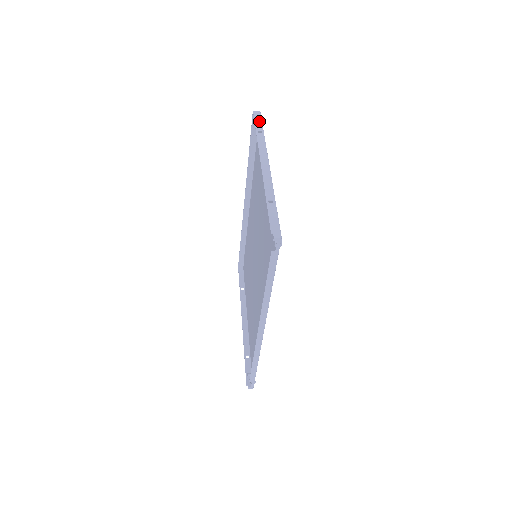
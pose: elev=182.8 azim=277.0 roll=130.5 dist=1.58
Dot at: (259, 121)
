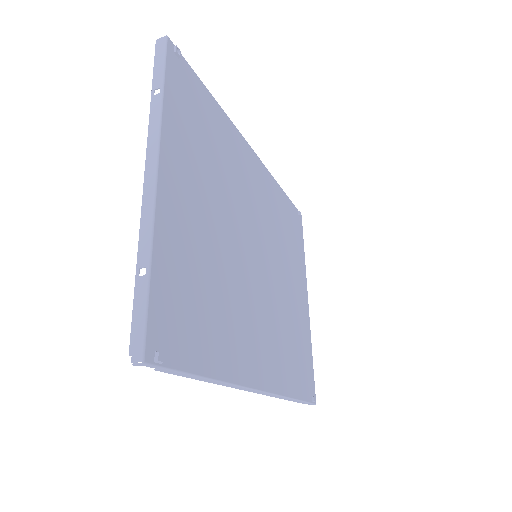
Dot at: (160, 63)
